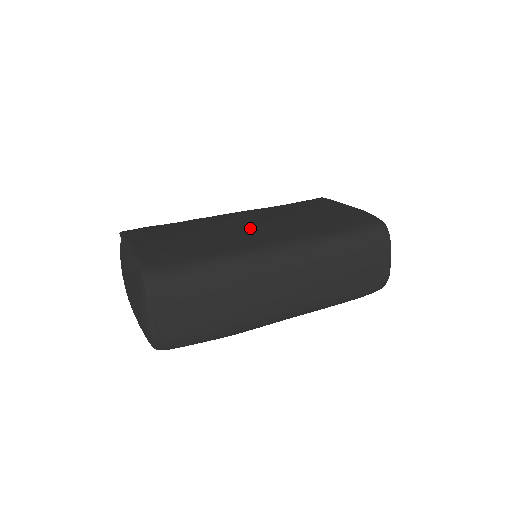
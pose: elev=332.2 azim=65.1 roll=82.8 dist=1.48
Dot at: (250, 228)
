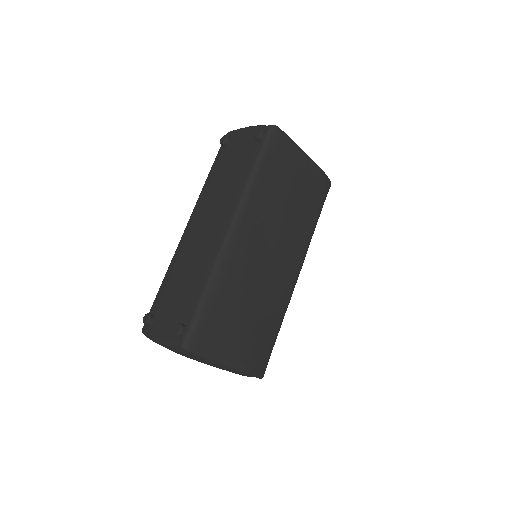
Dot at: (276, 265)
